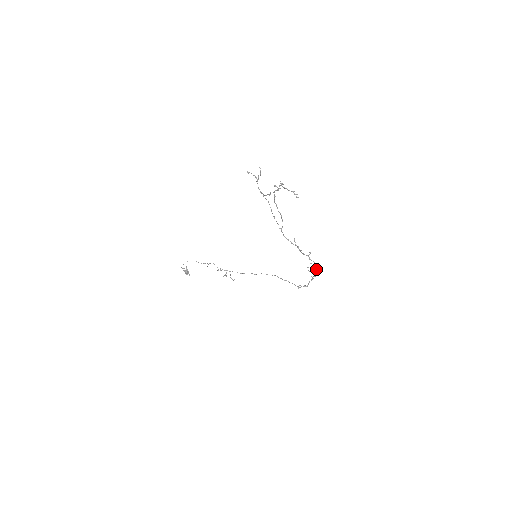
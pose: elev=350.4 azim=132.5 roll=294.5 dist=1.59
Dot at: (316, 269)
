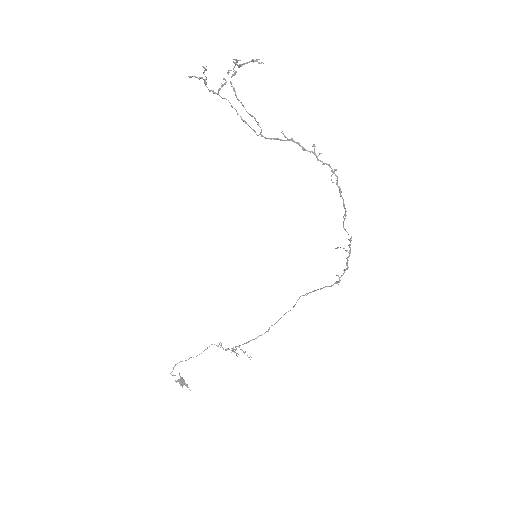
Dot at: (338, 187)
